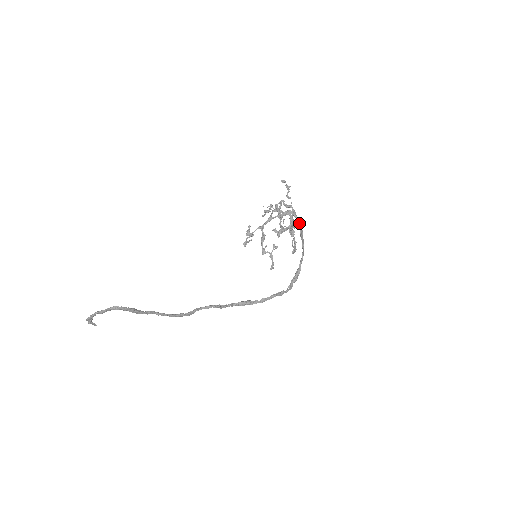
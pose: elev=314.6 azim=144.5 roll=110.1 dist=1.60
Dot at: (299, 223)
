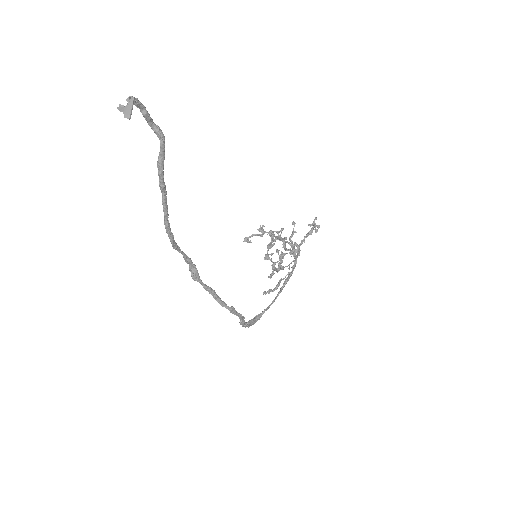
Dot at: occluded
